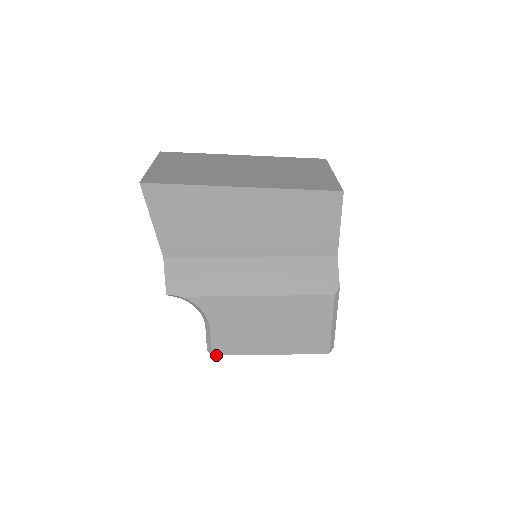
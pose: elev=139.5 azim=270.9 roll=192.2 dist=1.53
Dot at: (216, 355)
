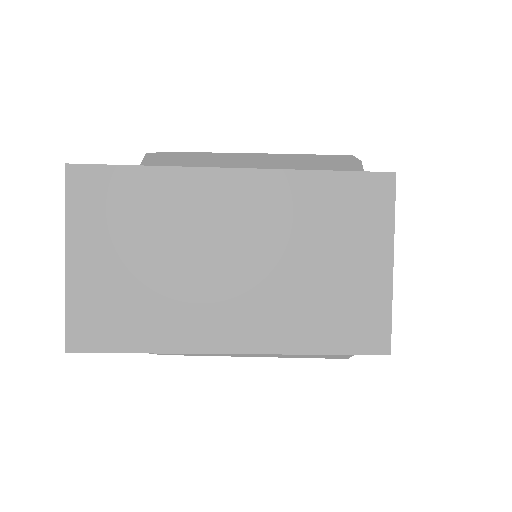
Dot at: occluded
